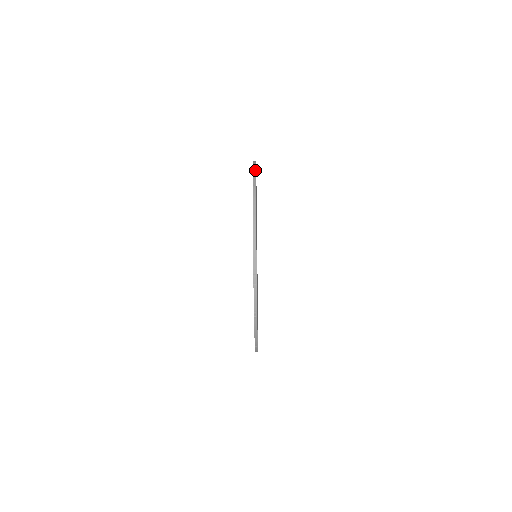
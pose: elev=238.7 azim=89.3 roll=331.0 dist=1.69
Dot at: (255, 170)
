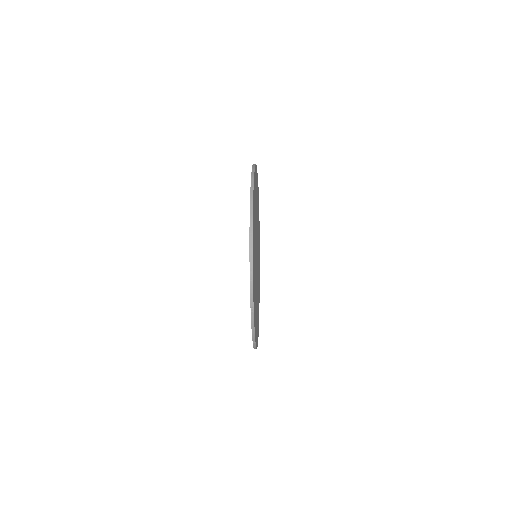
Dot at: (254, 172)
